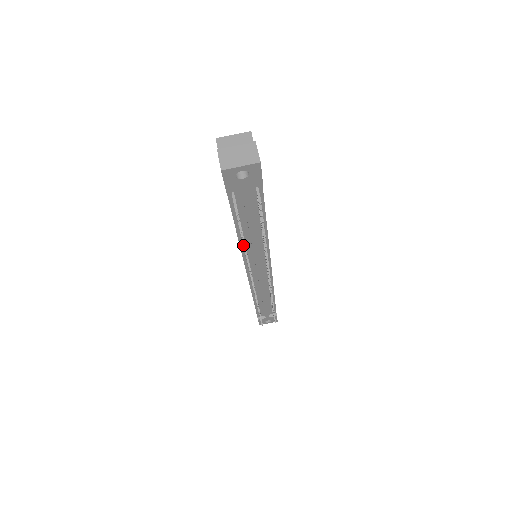
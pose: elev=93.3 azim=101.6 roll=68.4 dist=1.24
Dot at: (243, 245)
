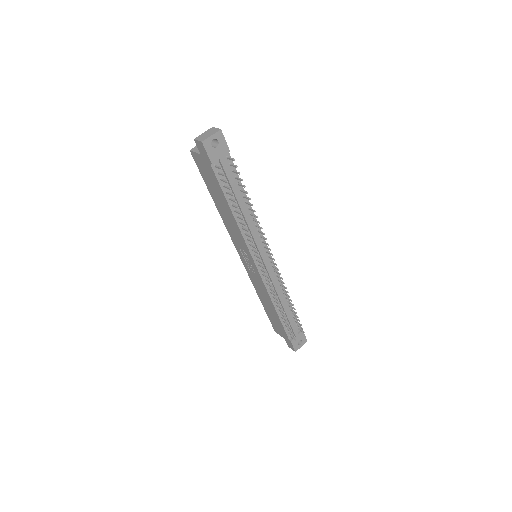
Dot at: (240, 213)
